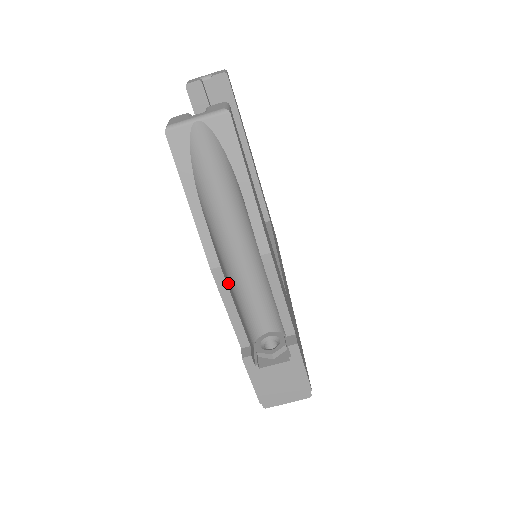
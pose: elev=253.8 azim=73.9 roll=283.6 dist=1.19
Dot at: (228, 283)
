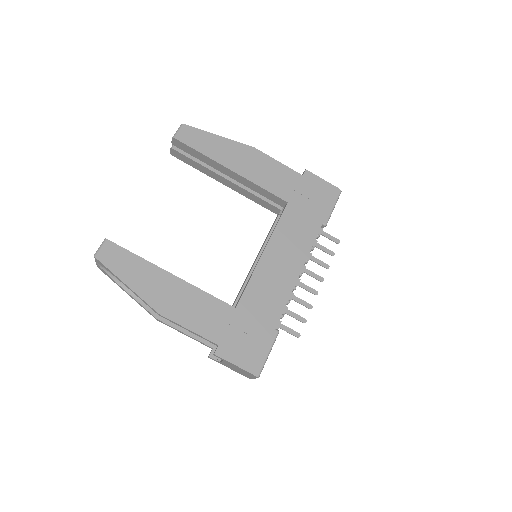
Dot at: occluded
